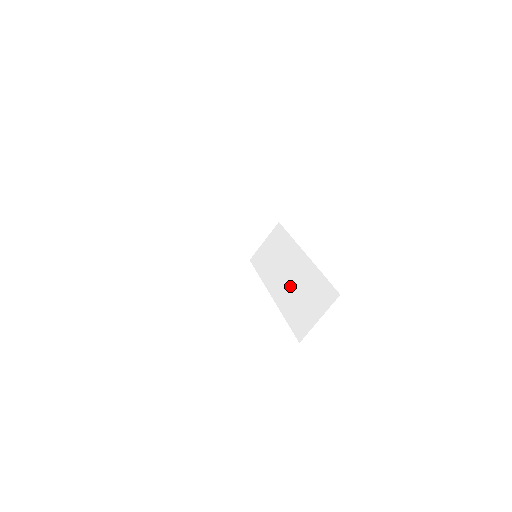
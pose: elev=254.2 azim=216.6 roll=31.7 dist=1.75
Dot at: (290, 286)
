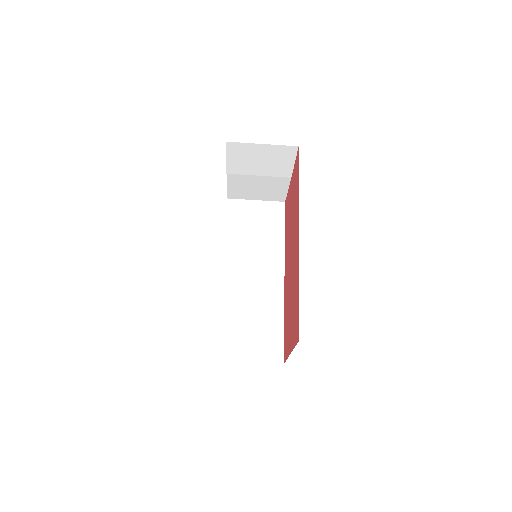
Dot at: (247, 291)
